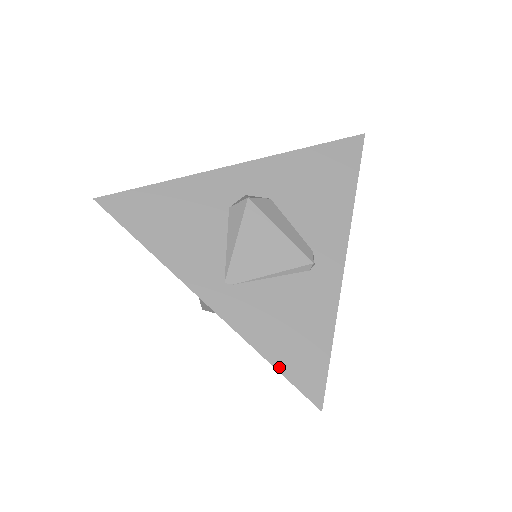
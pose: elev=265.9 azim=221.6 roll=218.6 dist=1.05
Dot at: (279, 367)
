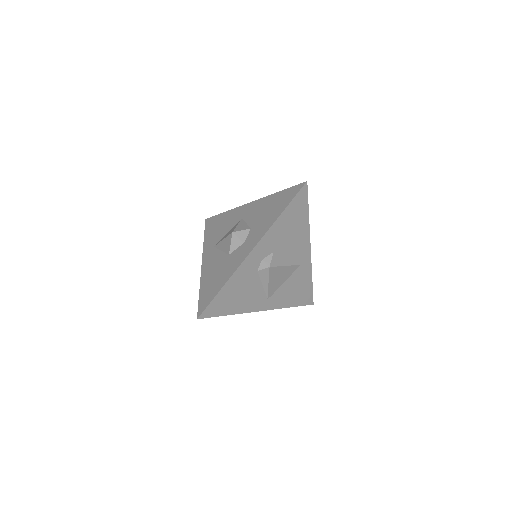
Dot at: (296, 305)
